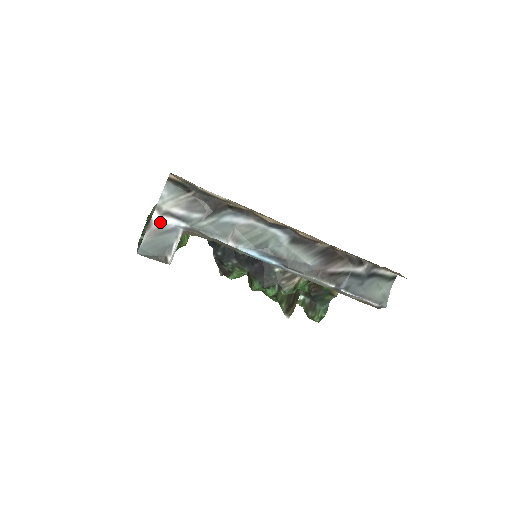
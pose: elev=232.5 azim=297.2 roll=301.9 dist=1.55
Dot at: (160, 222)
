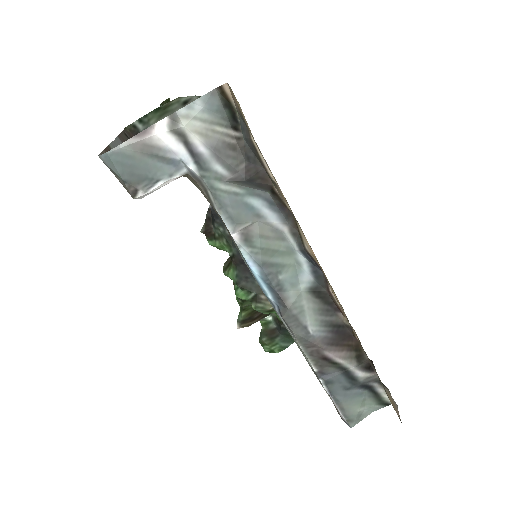
Dot at: (162, 139)
